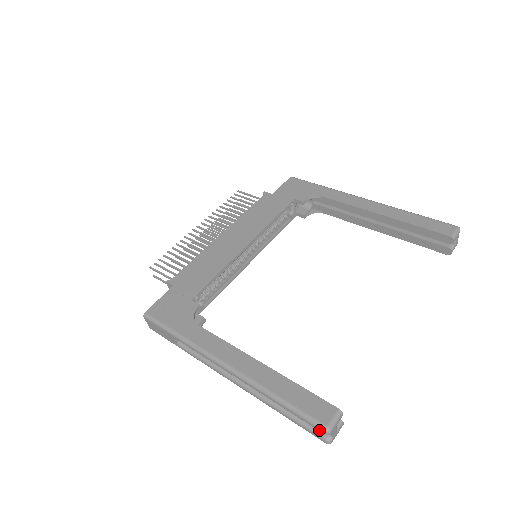
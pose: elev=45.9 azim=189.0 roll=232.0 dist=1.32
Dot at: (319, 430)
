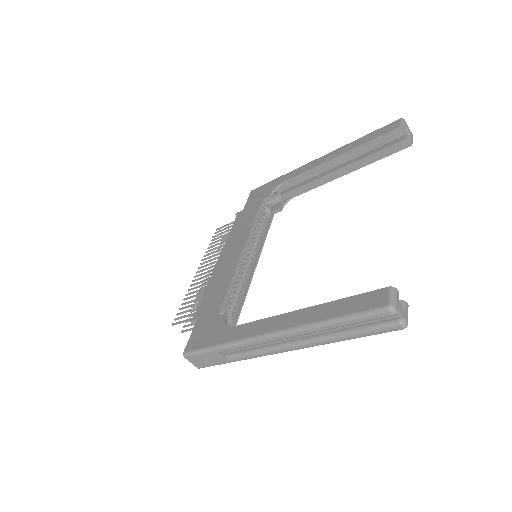
Dot at: (385, 316)
